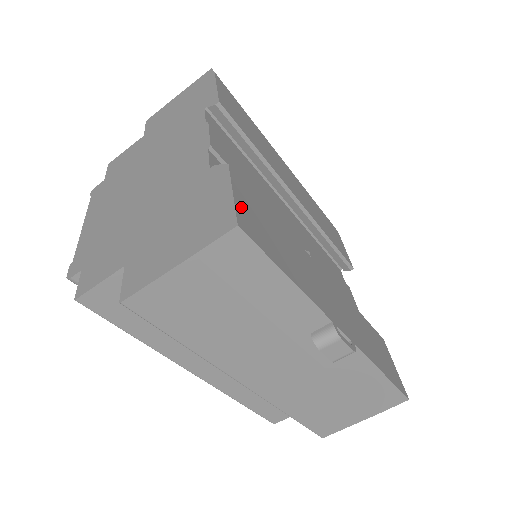
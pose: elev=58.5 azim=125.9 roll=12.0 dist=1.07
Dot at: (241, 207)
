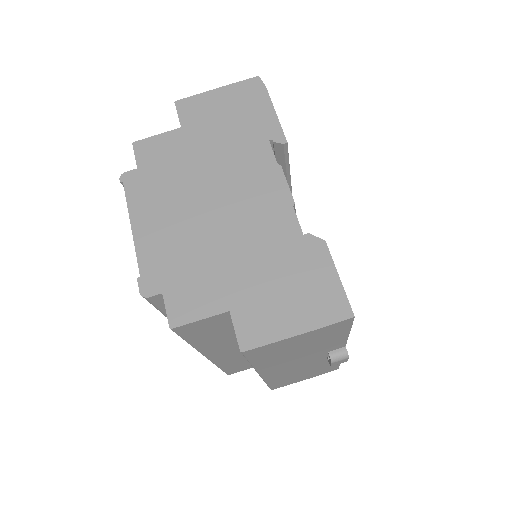
Dot at: (342, 289)
